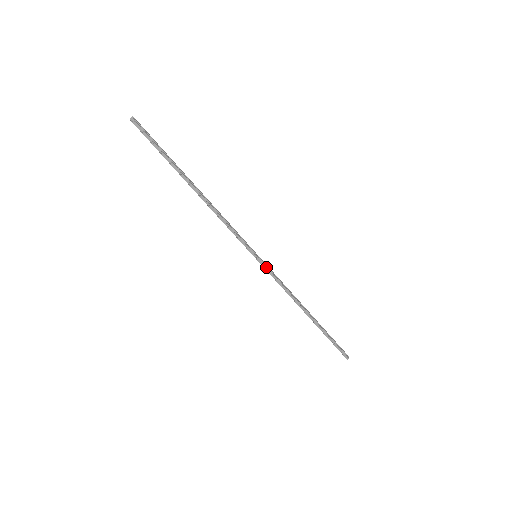
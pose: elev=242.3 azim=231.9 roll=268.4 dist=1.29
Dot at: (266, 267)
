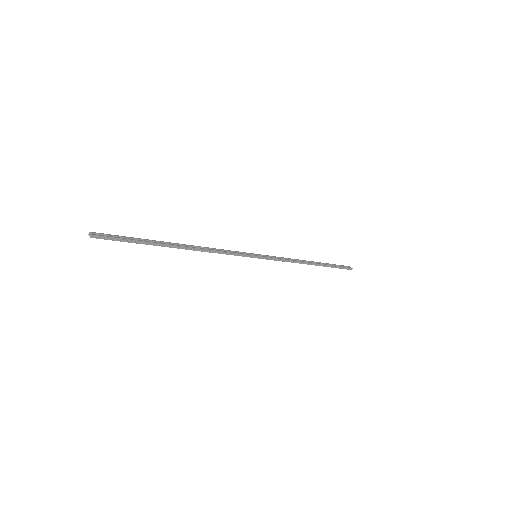
Dot at: (268, 258)
